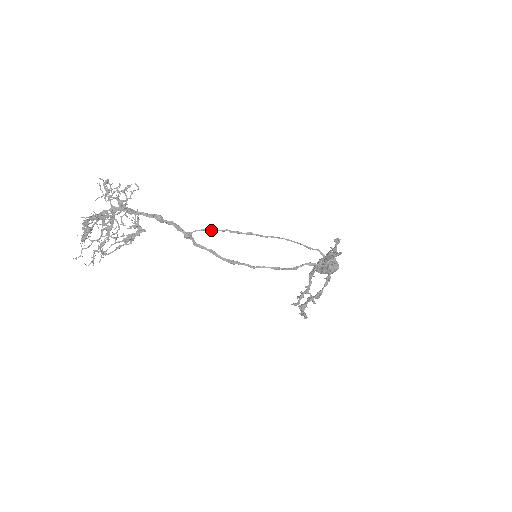
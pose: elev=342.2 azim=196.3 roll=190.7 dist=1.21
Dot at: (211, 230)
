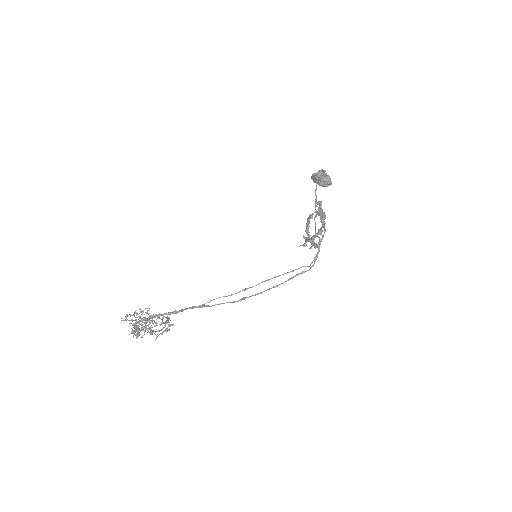
Dot at: occluded
